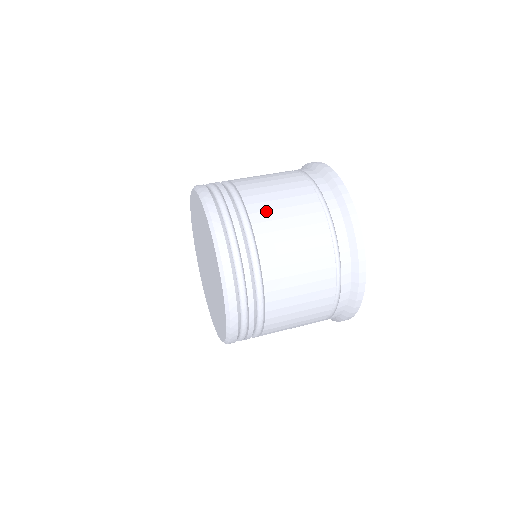
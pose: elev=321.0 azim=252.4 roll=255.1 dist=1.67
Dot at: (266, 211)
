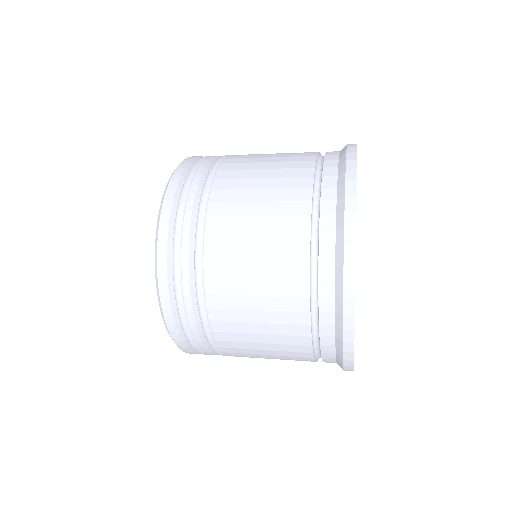
Dot at: (237, 179)
